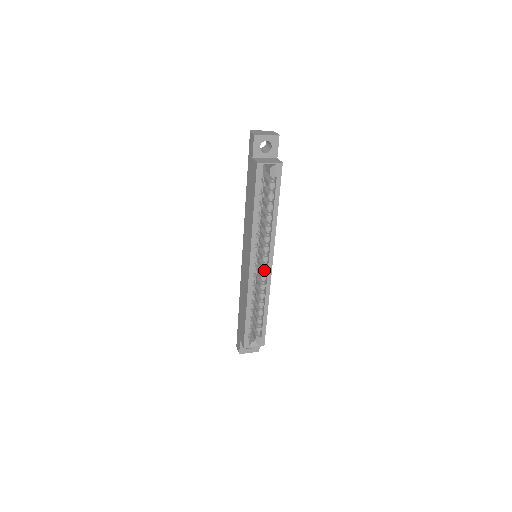
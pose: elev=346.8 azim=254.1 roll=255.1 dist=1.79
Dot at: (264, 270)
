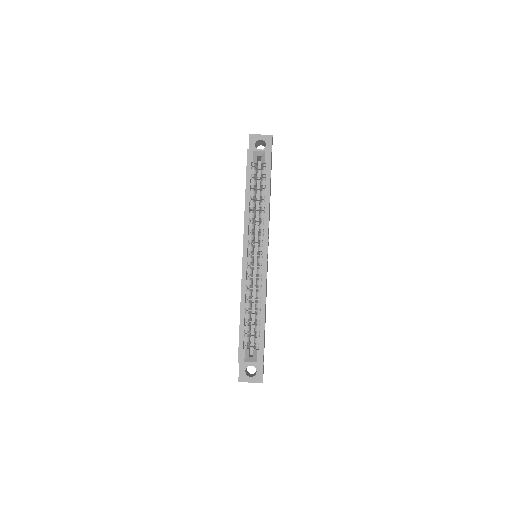
Dot at: (260, 263)
